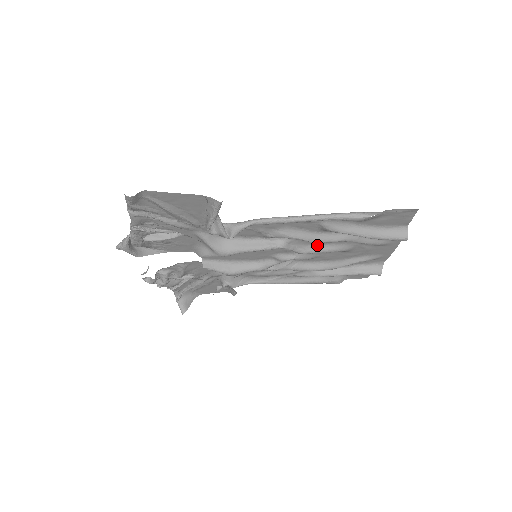
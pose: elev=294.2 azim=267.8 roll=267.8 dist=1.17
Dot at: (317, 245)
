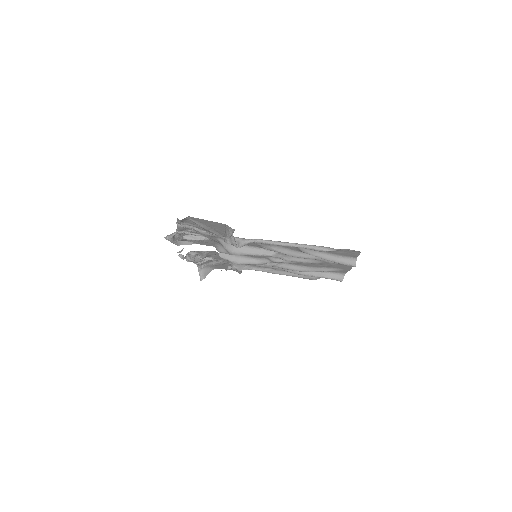
Dot at: occluded
